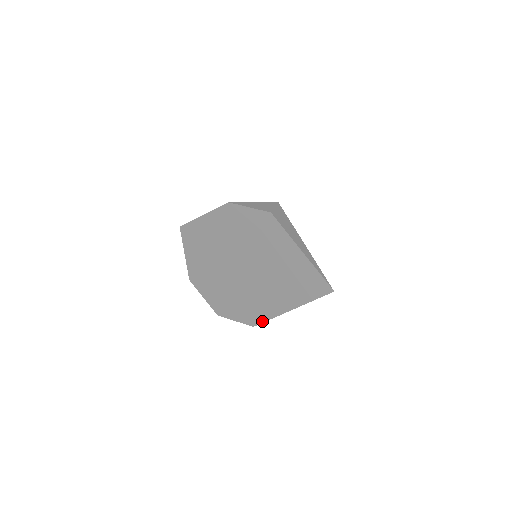
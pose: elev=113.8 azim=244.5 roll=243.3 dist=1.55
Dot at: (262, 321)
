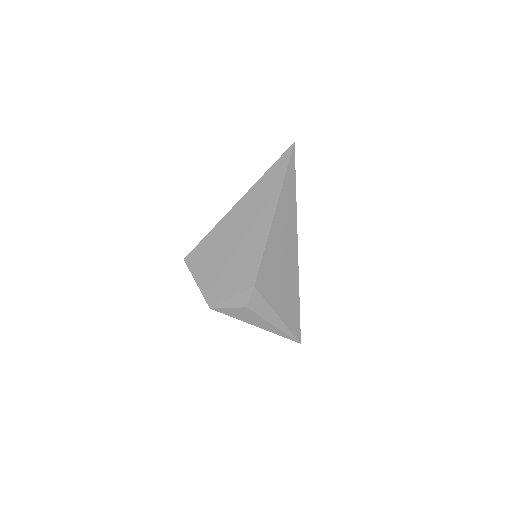
Dot at: occluded
